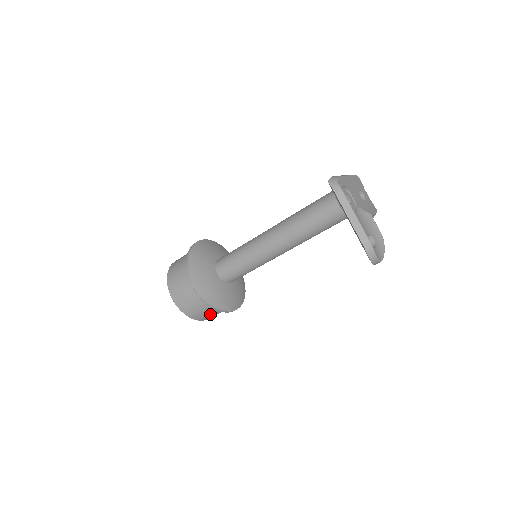
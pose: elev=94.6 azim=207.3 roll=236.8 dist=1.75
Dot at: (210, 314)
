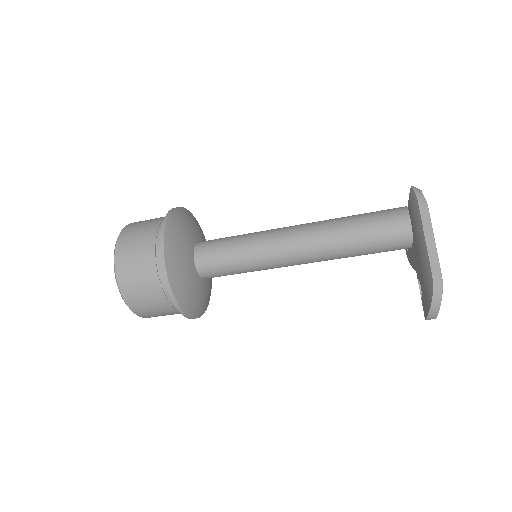
Dot at: (154, 307)
